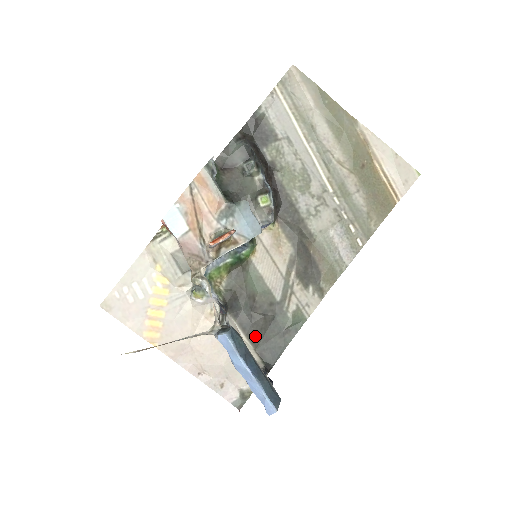
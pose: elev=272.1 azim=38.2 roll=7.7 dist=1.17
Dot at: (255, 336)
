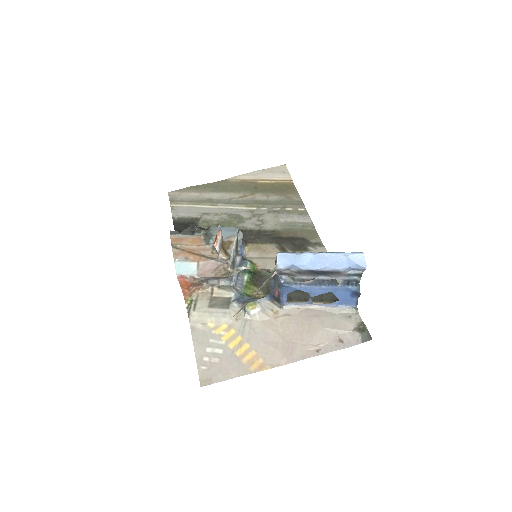
Dot at: (317, 297)
